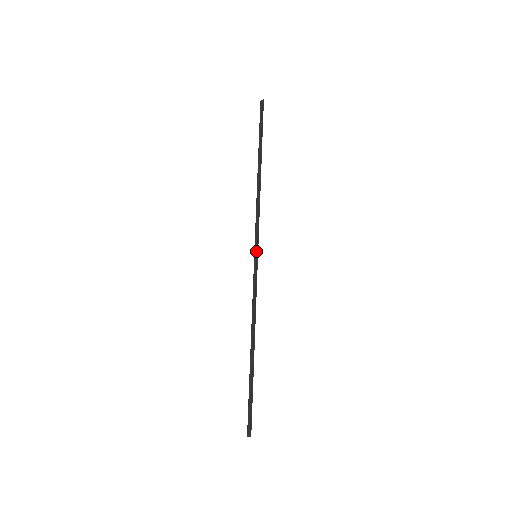
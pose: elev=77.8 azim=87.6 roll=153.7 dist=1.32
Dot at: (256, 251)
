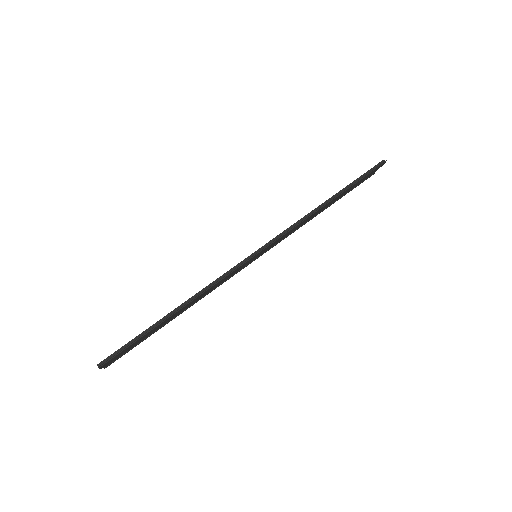
Dot at: (259, 250)
